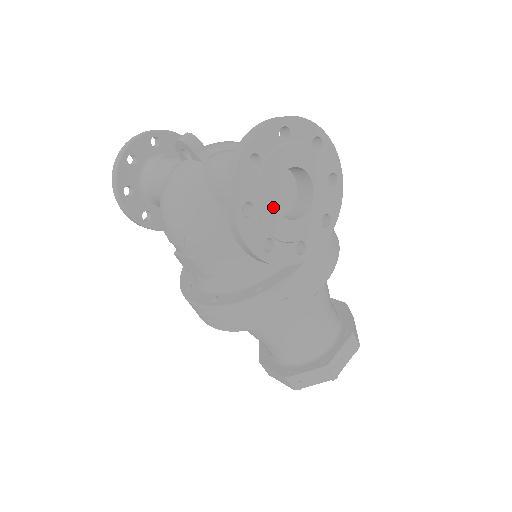
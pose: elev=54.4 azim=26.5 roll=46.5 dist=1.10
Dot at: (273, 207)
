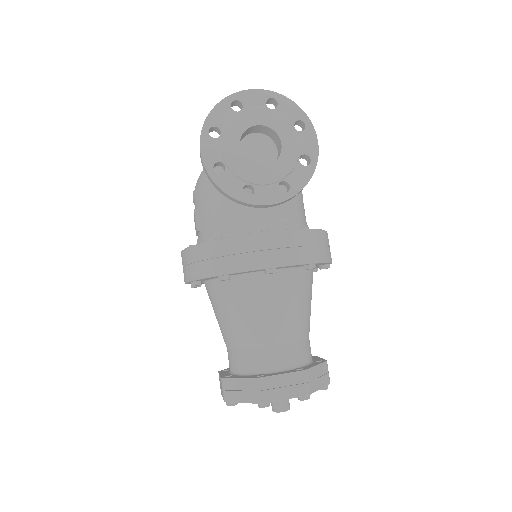
Dot at: (236, 142)
